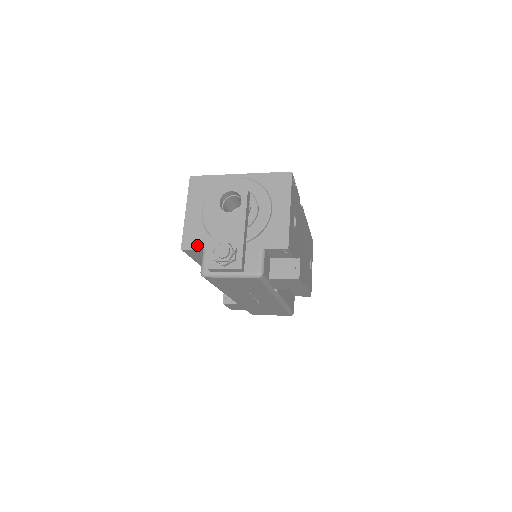
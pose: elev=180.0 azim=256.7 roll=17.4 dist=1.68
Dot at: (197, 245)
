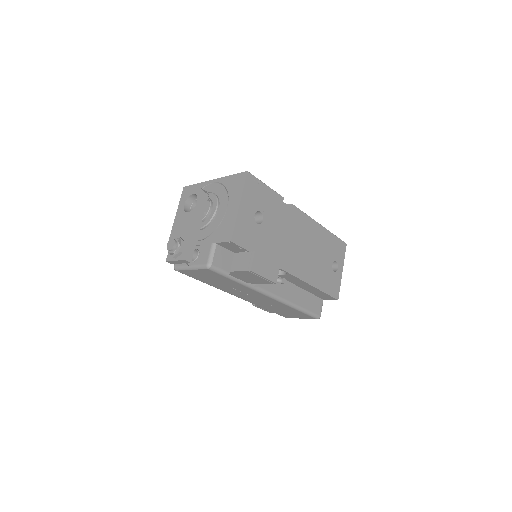
Dot at: occluded
